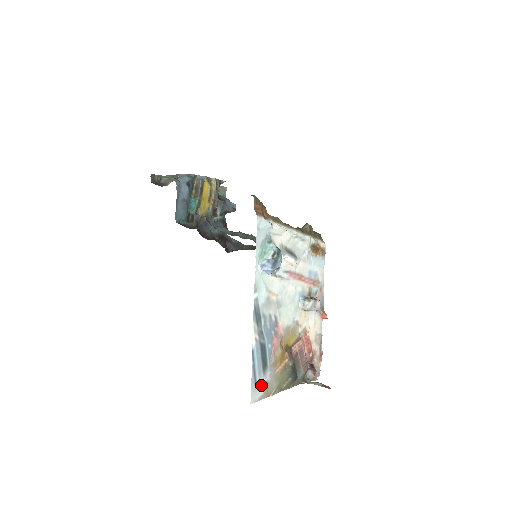
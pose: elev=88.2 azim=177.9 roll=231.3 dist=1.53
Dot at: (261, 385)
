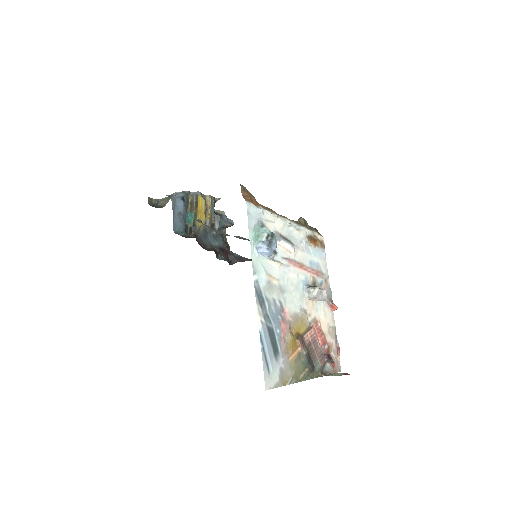
Dot at: (275, 371)
